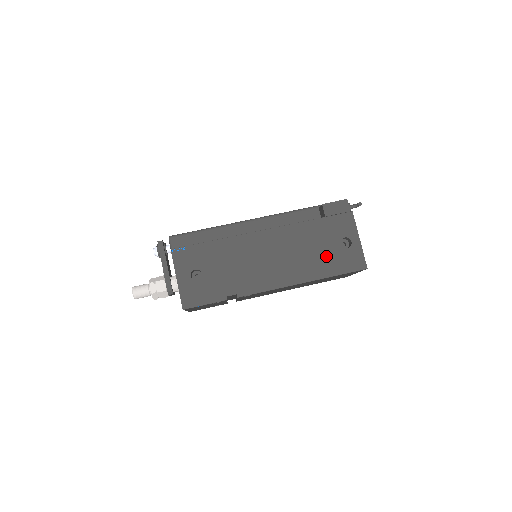
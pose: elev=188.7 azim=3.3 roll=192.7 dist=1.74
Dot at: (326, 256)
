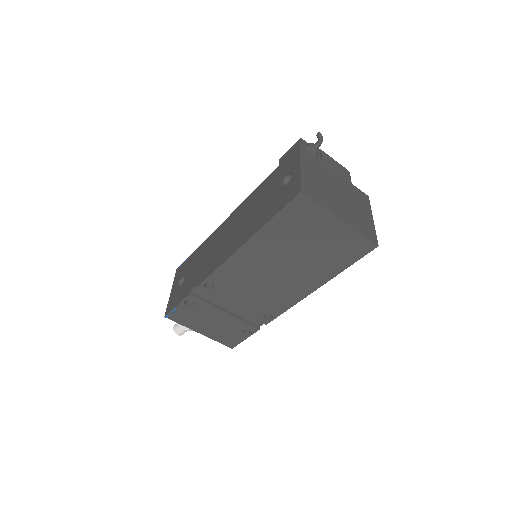
Dot at: (267, 206)
